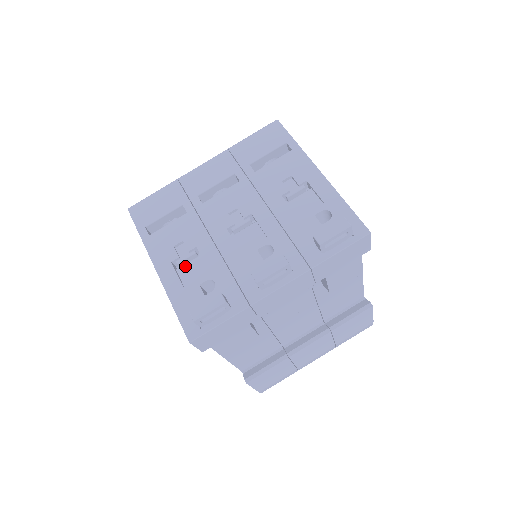
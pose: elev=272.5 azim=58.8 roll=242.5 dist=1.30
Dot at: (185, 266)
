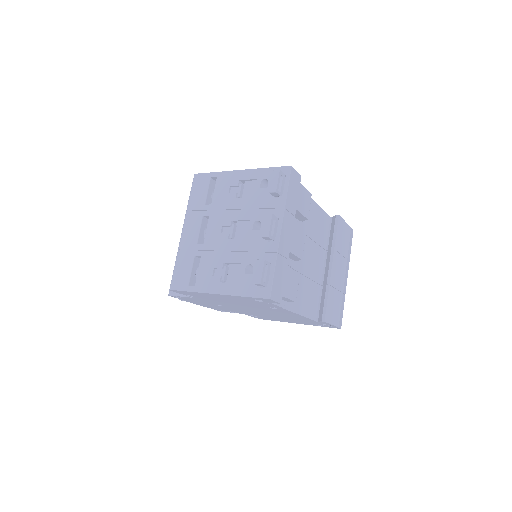
Dot at: (228, 276)
